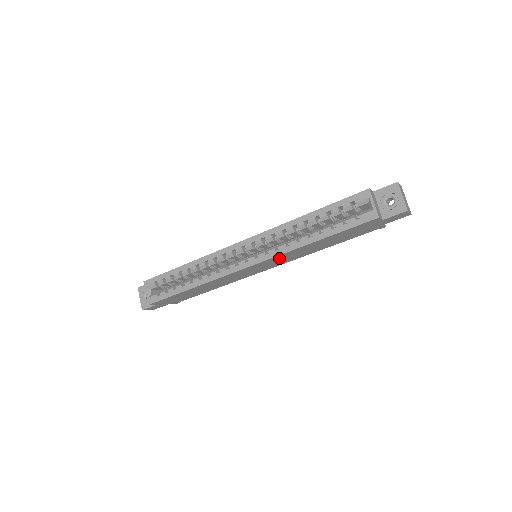
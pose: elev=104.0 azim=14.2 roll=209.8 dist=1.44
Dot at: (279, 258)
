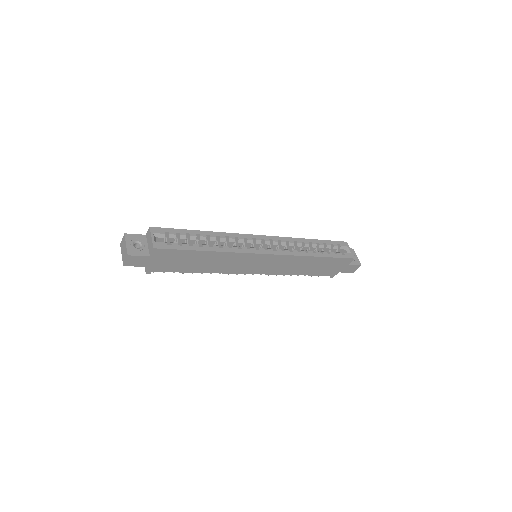
Dot at: (284, 261)
